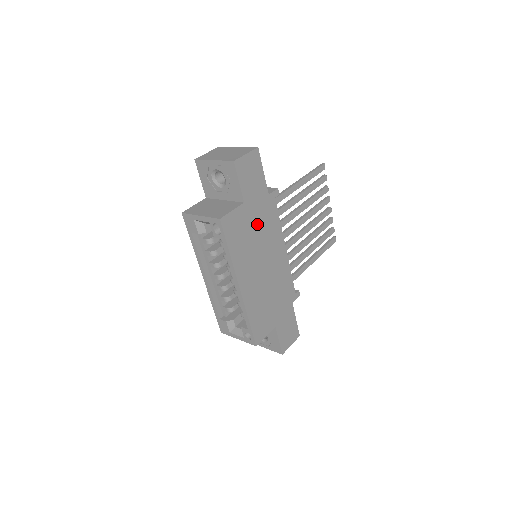
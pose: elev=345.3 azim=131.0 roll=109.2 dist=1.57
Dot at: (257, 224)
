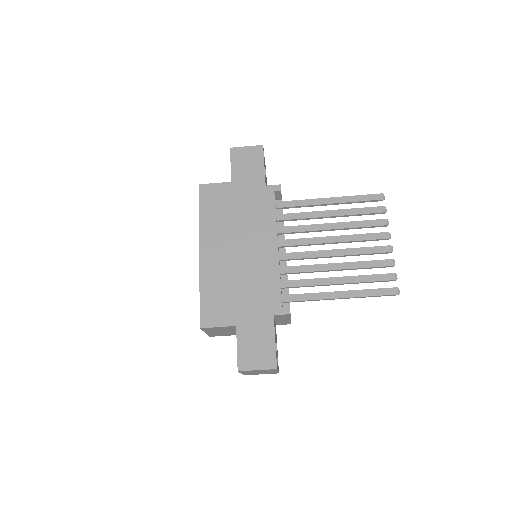
Dot at: (242, 205)
